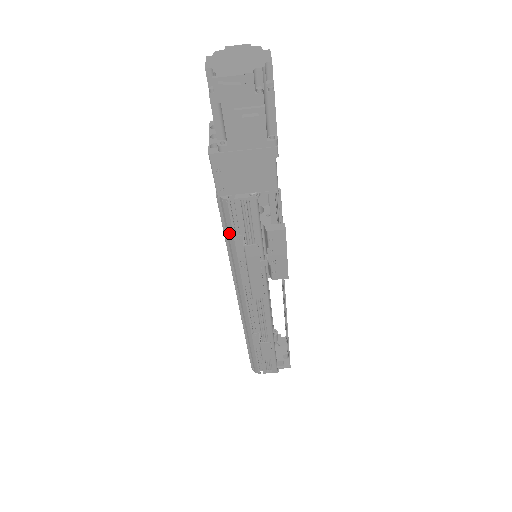
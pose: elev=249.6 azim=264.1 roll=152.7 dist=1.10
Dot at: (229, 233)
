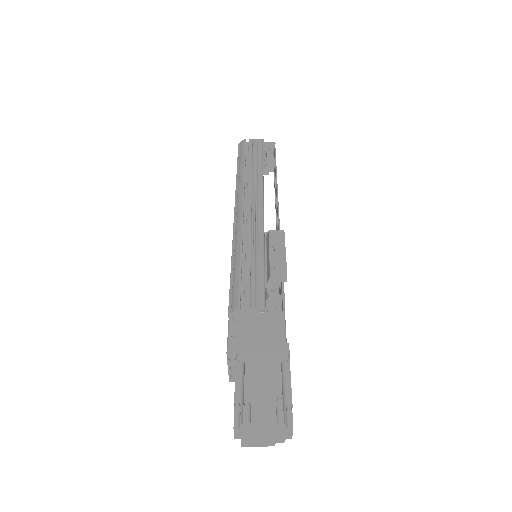
Dot at: occluded
